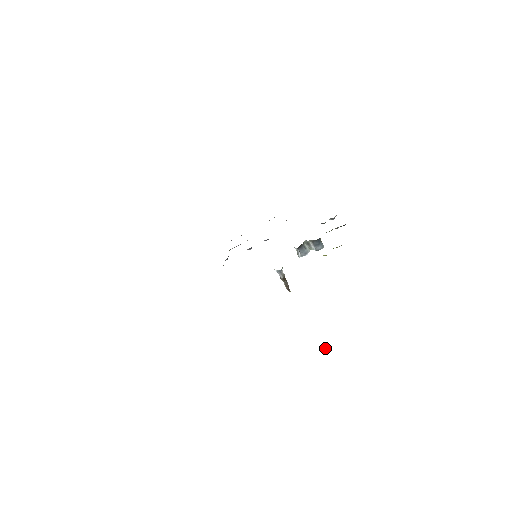
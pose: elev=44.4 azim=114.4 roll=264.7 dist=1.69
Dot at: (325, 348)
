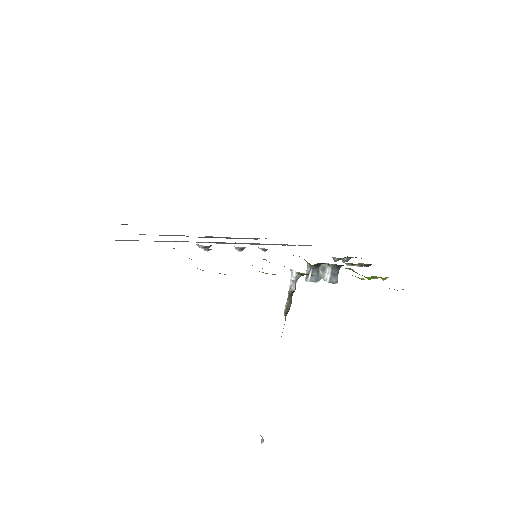
Dot at: (263, 439)
